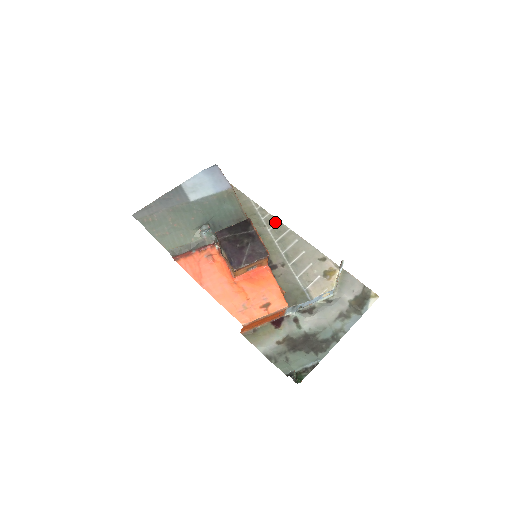
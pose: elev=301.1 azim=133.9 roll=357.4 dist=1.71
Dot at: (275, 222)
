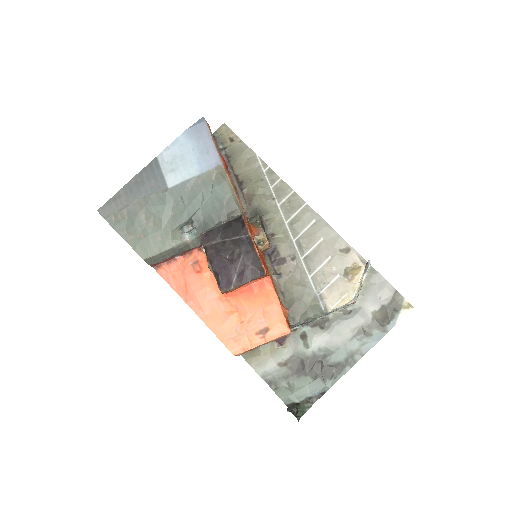
Dot at: (287, 192)
